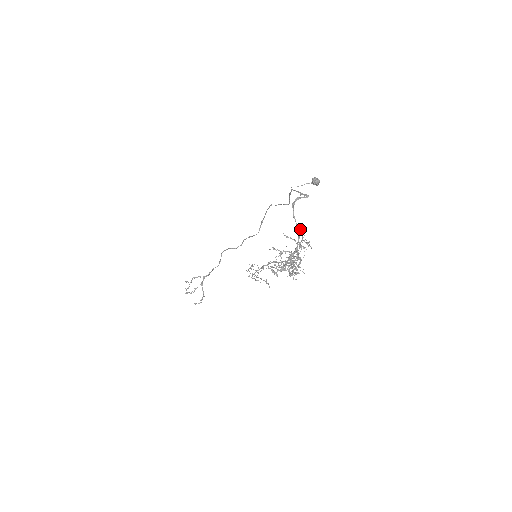
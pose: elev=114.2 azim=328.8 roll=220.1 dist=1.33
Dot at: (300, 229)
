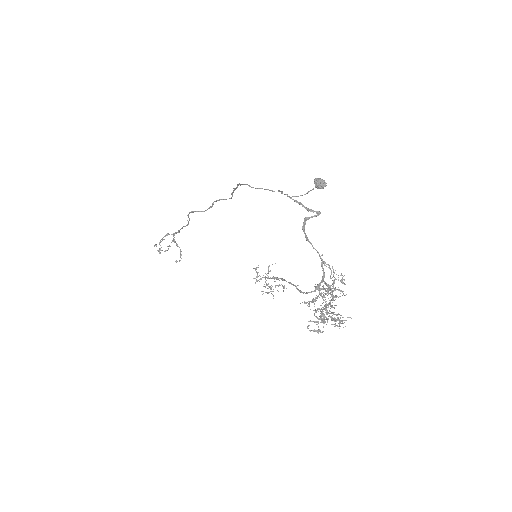
Dot at: (321, 255)
